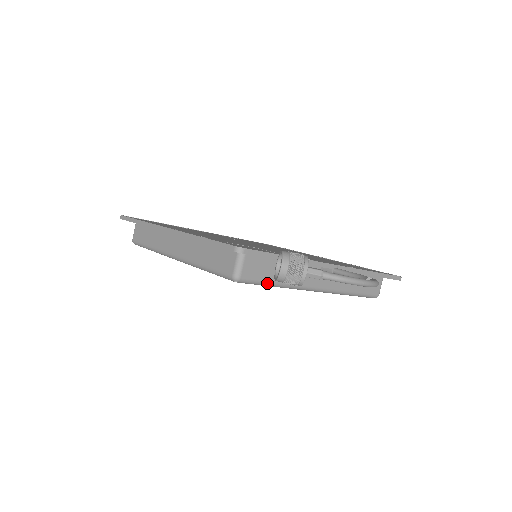
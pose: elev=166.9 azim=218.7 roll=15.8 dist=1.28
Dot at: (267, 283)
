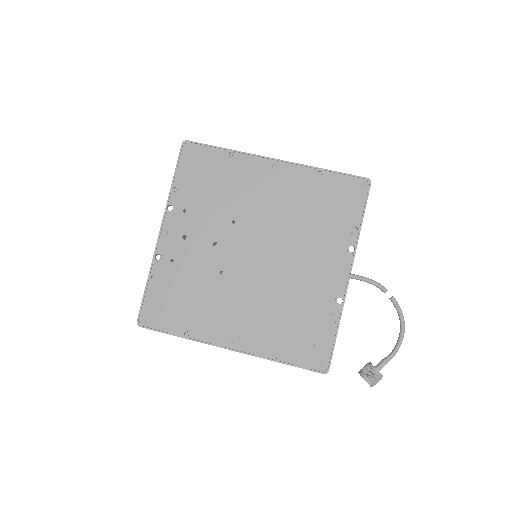
Dot at: occluded
